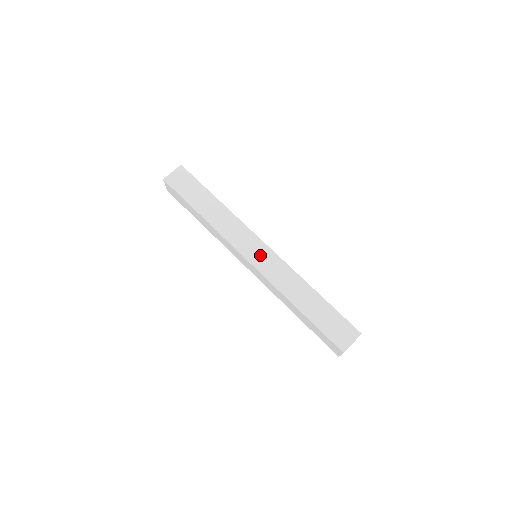
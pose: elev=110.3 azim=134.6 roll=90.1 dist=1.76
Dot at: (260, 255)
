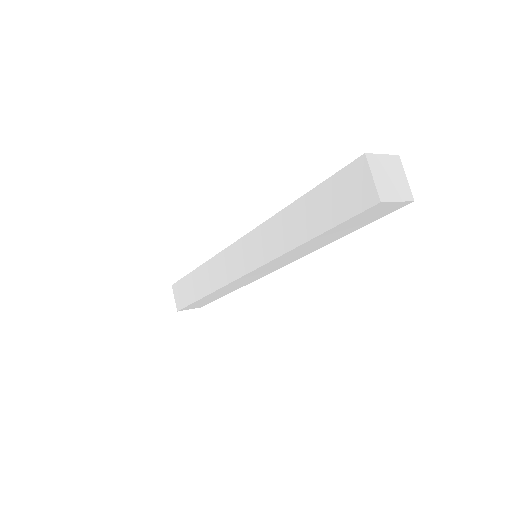
Dot at: (245, 255)
